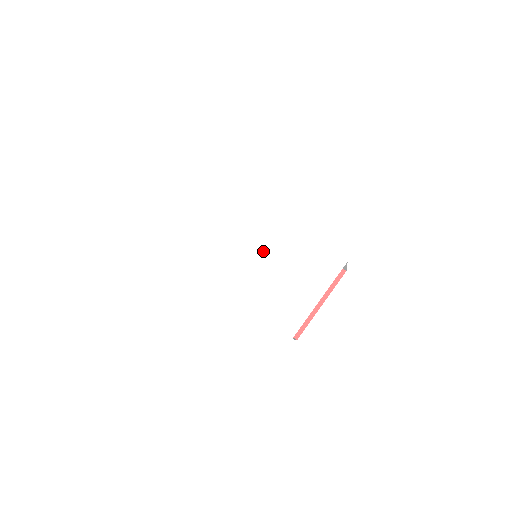
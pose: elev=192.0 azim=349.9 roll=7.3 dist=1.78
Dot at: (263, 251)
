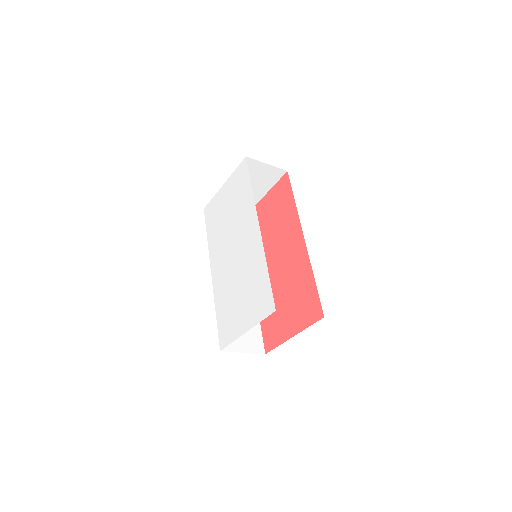
Dot at: (238, 257)
